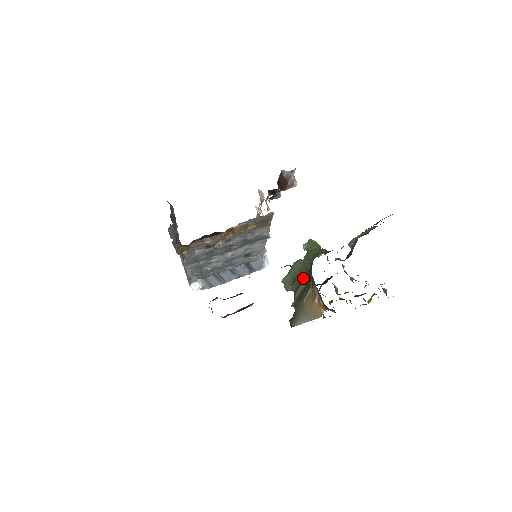
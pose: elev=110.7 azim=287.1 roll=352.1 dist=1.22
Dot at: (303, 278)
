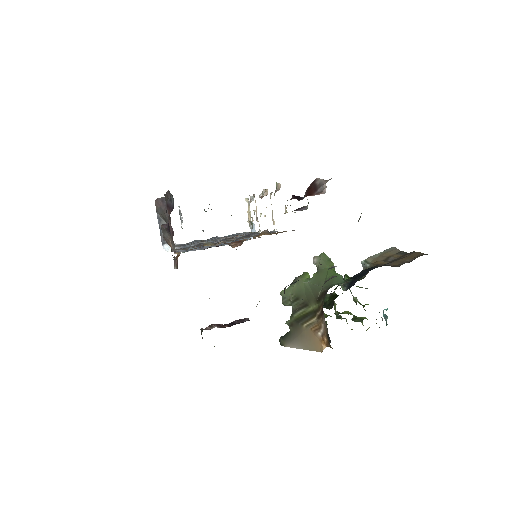
Dot at: (308, 302)
